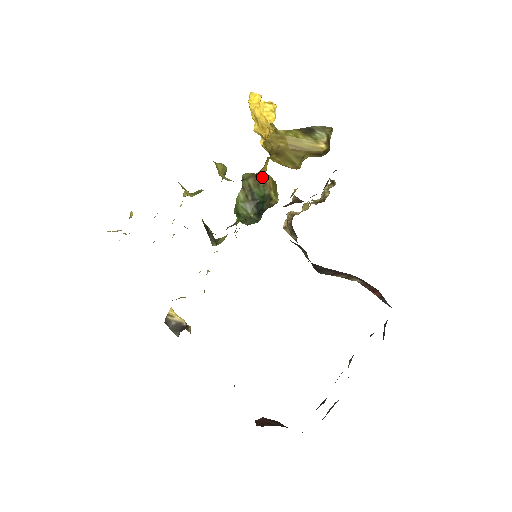
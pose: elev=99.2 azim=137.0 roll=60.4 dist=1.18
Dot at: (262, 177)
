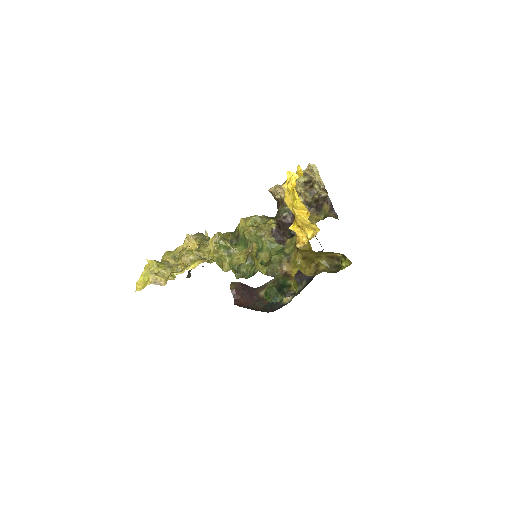
Dot at: (289, 276)
